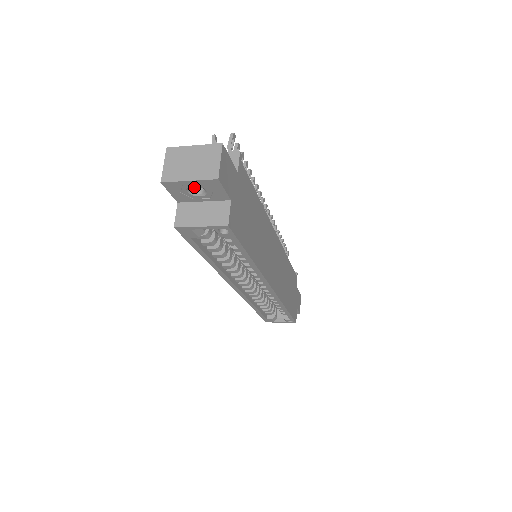
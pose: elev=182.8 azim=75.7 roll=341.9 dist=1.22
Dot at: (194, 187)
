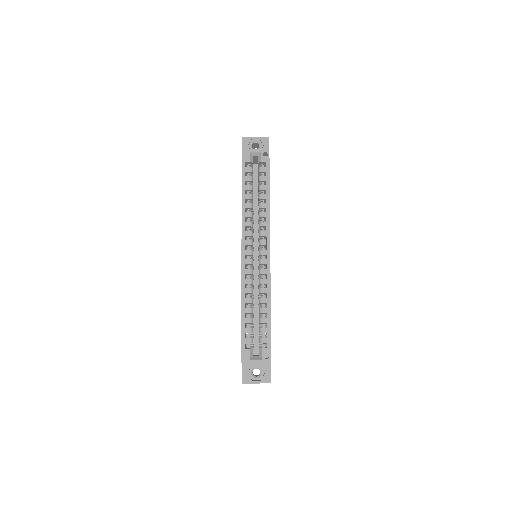
Dot at: occluded
